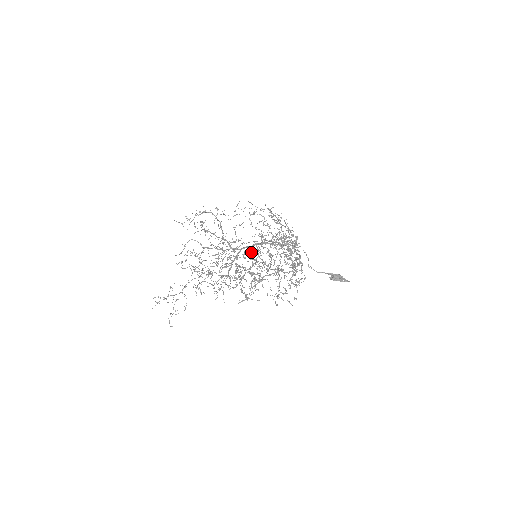
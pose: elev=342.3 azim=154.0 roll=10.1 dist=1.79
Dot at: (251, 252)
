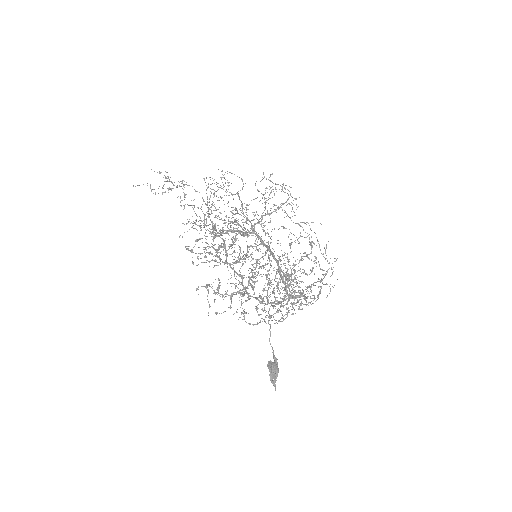
Dot at: occluded
